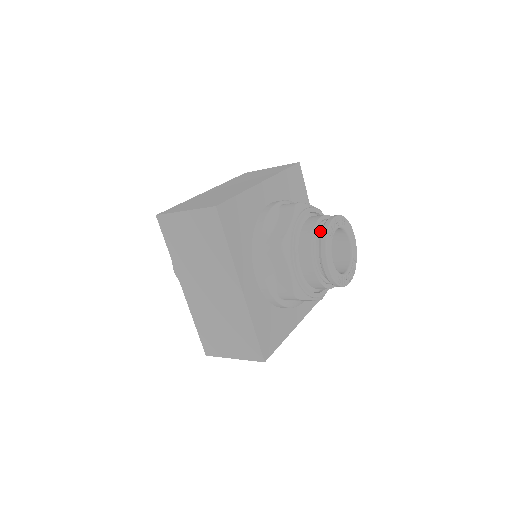
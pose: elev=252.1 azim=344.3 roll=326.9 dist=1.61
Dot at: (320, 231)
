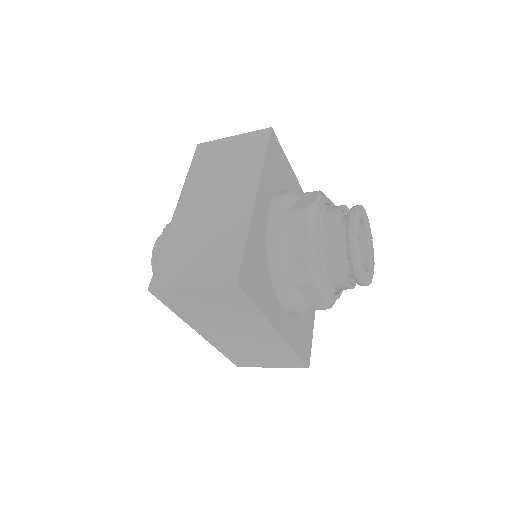
Dot at: (340, 237)
